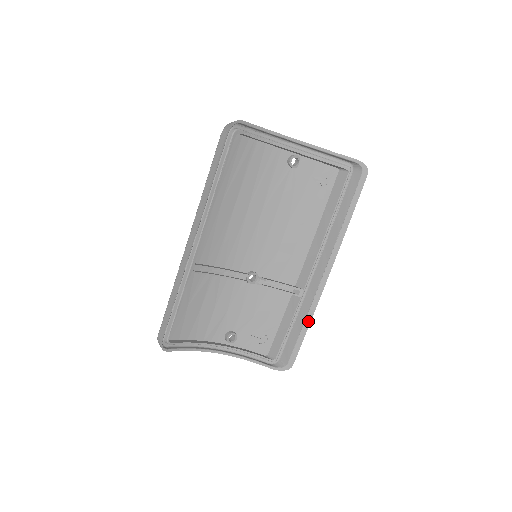
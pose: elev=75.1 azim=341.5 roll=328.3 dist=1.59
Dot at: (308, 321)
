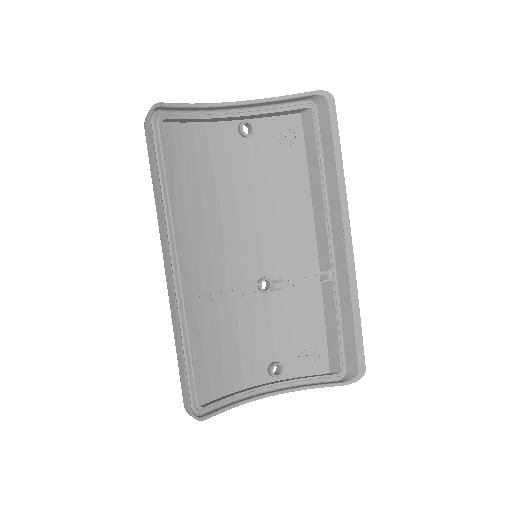
Dot at: (355, 305)
